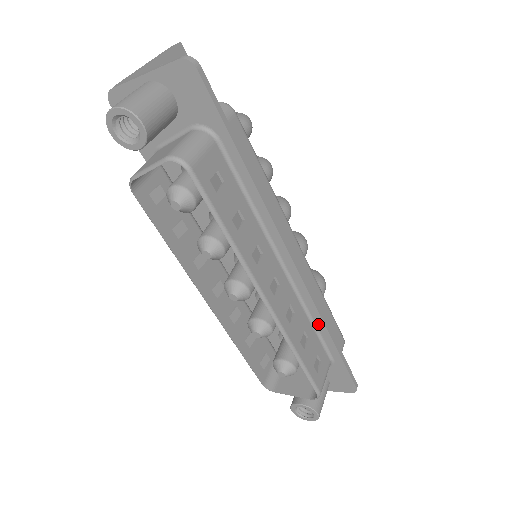
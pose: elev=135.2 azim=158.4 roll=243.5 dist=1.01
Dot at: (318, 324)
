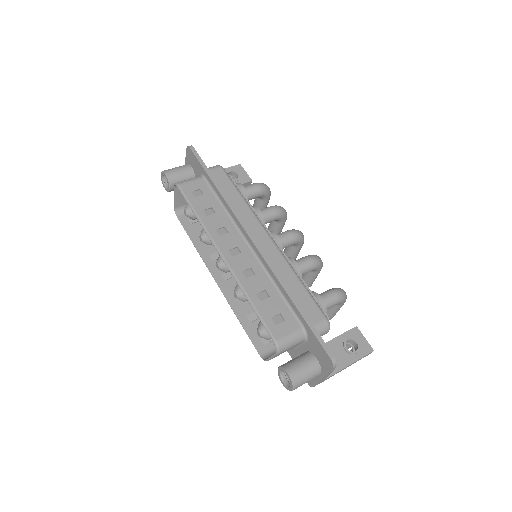
Dot at: (281, 289)
